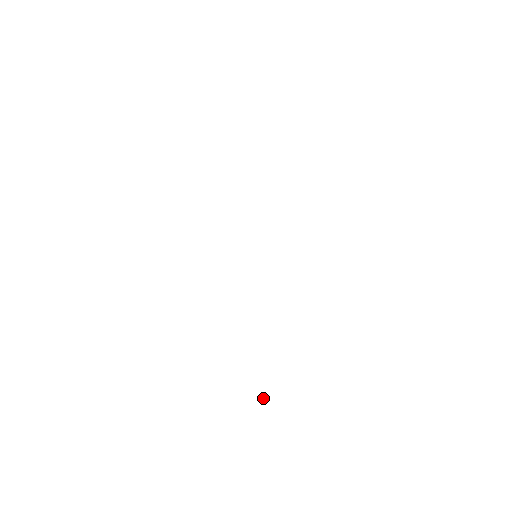
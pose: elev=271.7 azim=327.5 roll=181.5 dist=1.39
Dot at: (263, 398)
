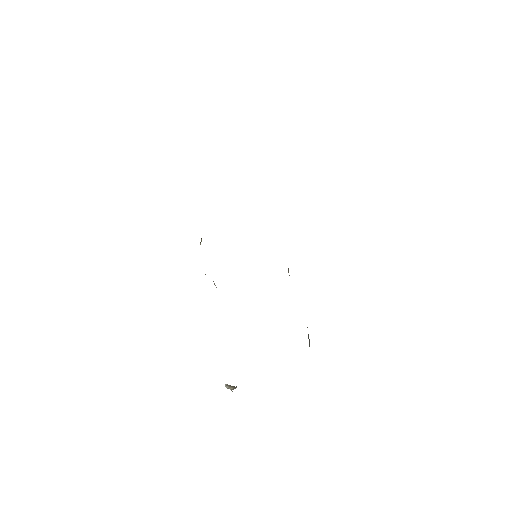
Dot at: (230, 385)
